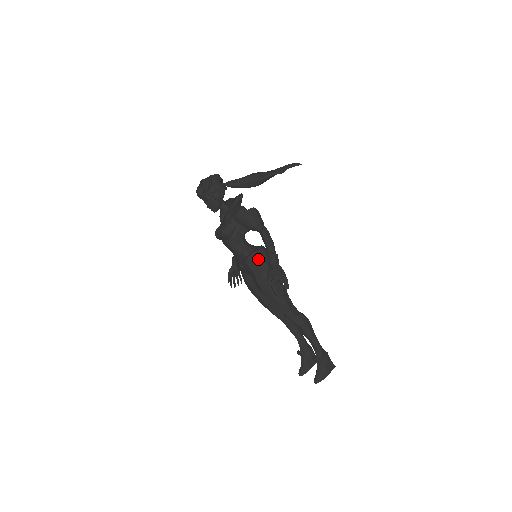
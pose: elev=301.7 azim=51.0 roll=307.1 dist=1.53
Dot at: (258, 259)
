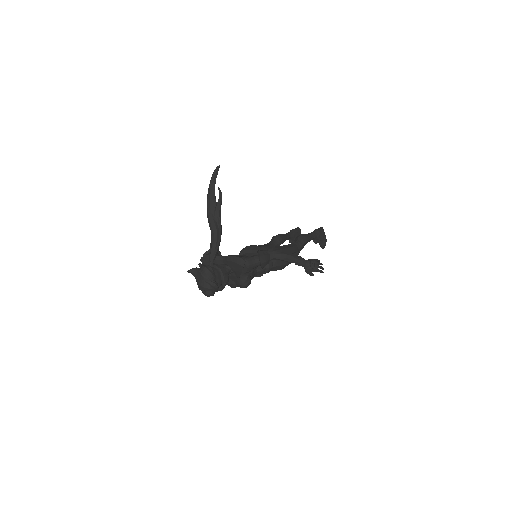
Dot at: (273, 263)
